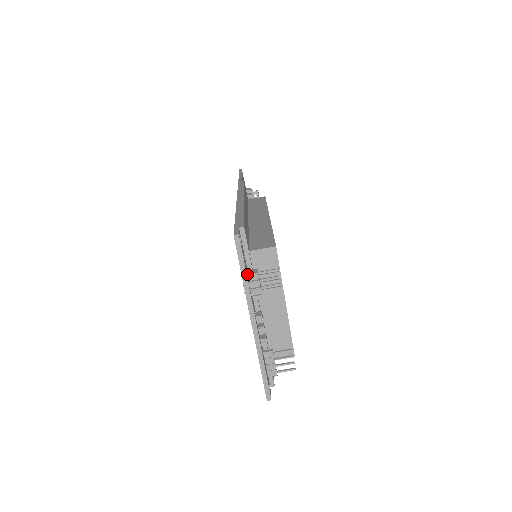
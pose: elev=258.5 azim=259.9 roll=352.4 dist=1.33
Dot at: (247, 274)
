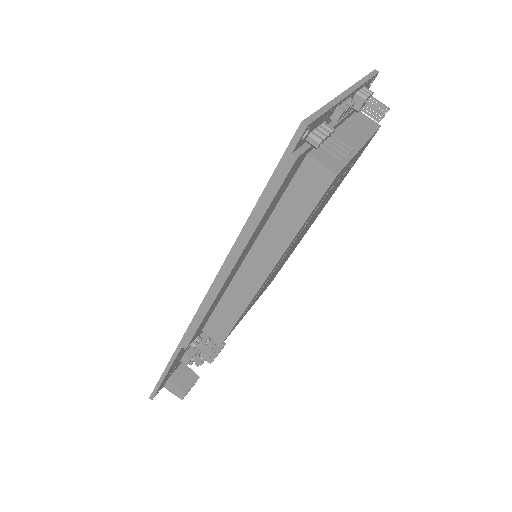
Dot at: occluded
